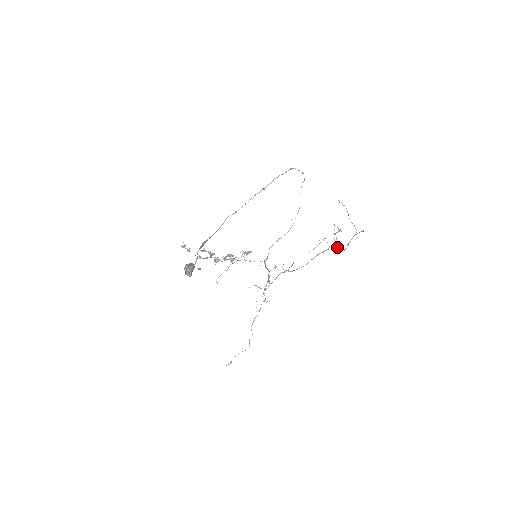
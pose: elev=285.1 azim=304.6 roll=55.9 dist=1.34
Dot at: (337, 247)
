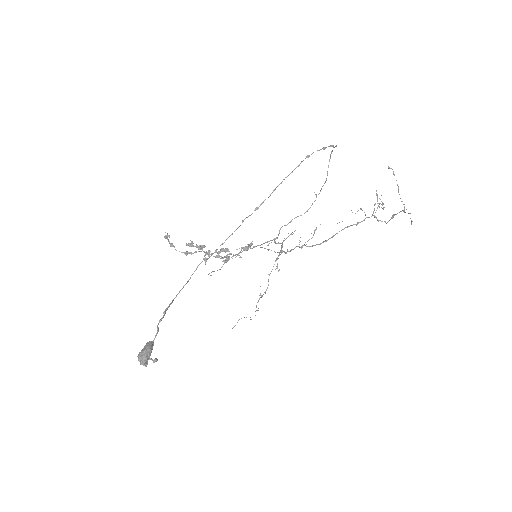
Dot at: occluded
